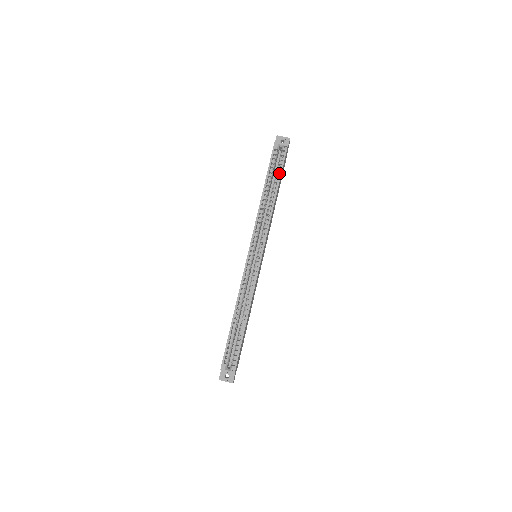
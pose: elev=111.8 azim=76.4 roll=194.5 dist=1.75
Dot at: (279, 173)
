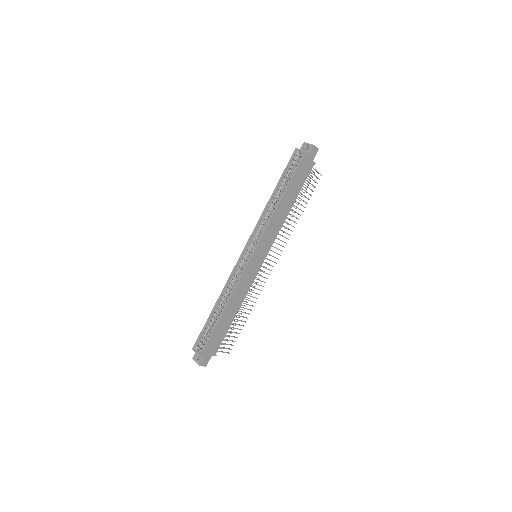
Dot at: (291, 178)
